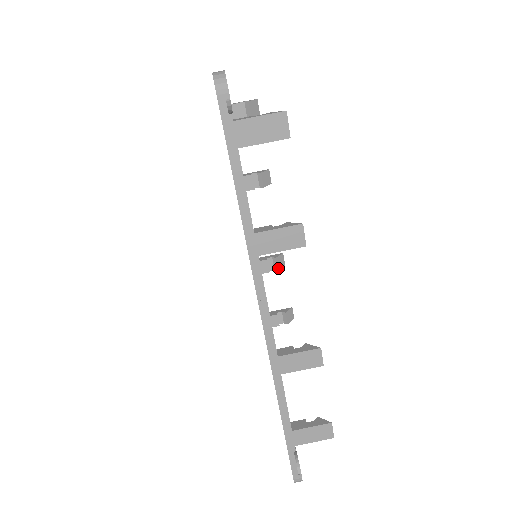
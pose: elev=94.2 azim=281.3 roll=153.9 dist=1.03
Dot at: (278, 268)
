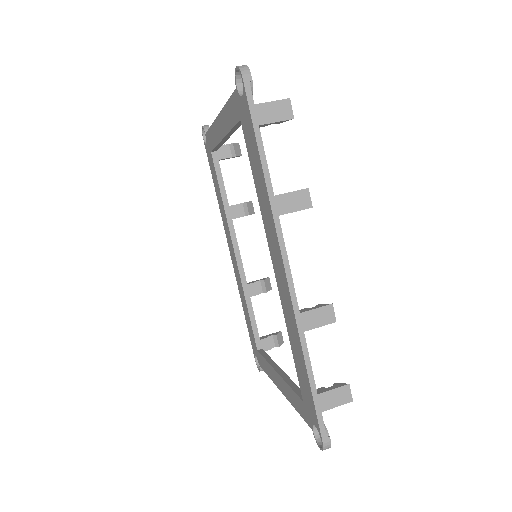
Dot at: (266, 290)
